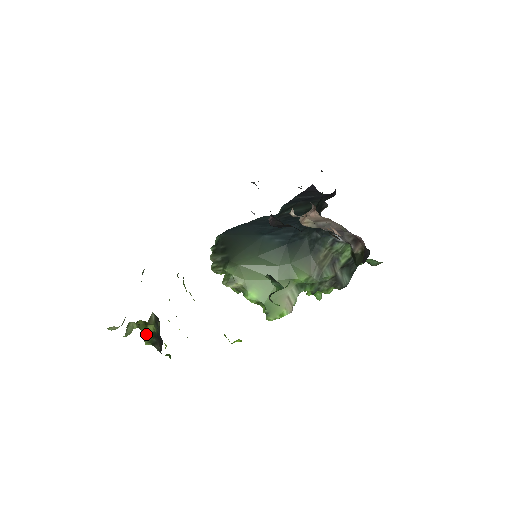
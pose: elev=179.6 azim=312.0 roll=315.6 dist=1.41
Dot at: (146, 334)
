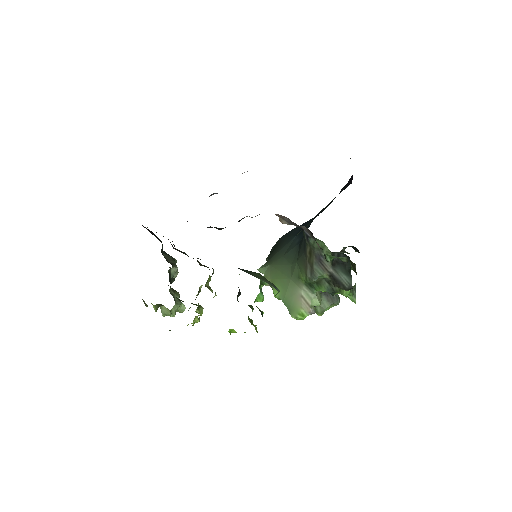
Dot at: occluded
